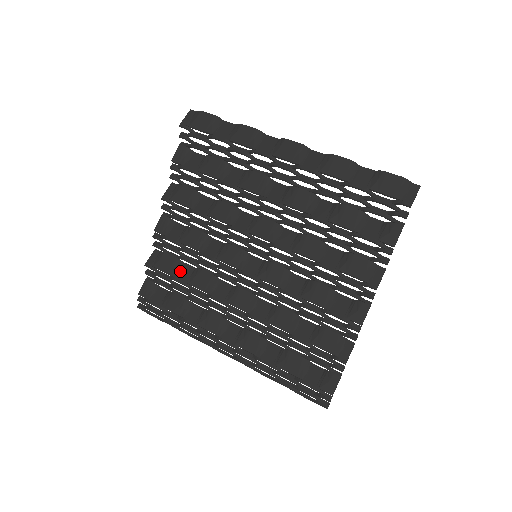
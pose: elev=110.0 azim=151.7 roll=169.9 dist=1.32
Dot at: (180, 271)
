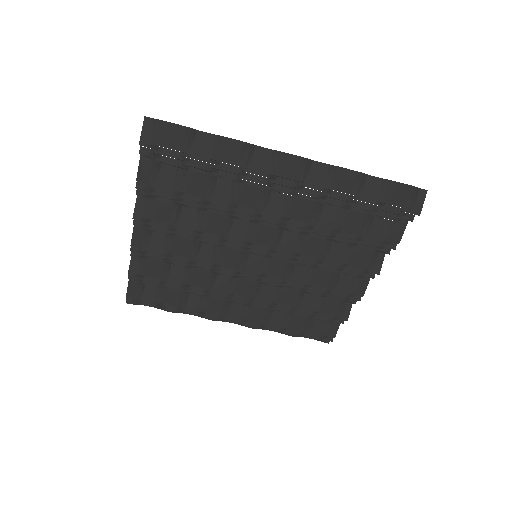
Dot at: (170, 273)
